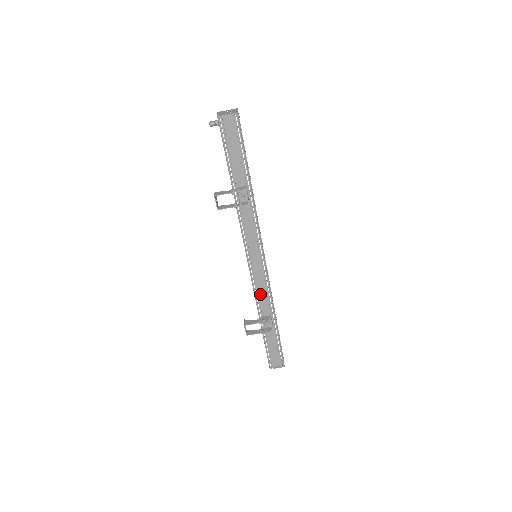
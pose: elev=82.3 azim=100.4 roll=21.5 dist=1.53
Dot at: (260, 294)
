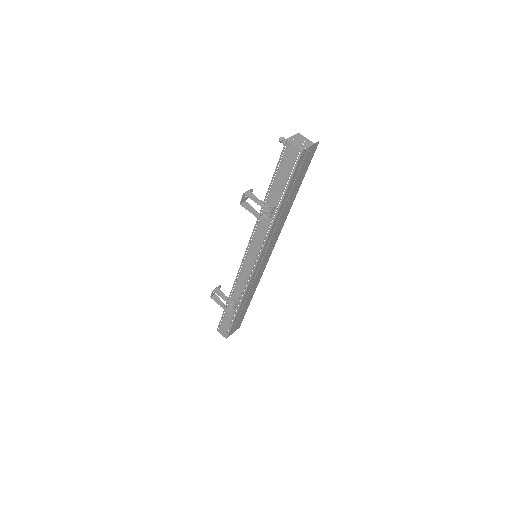
Dot at: (240, 282)
